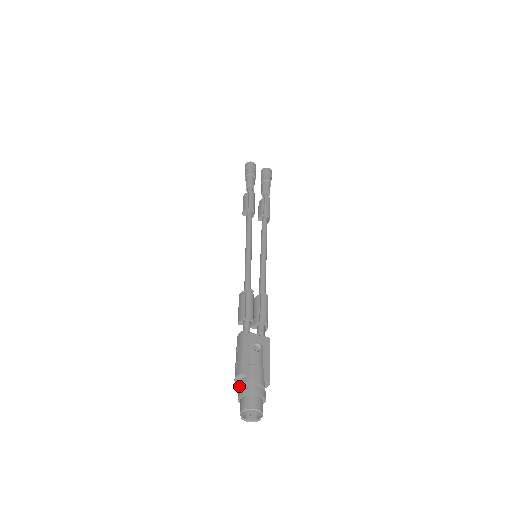
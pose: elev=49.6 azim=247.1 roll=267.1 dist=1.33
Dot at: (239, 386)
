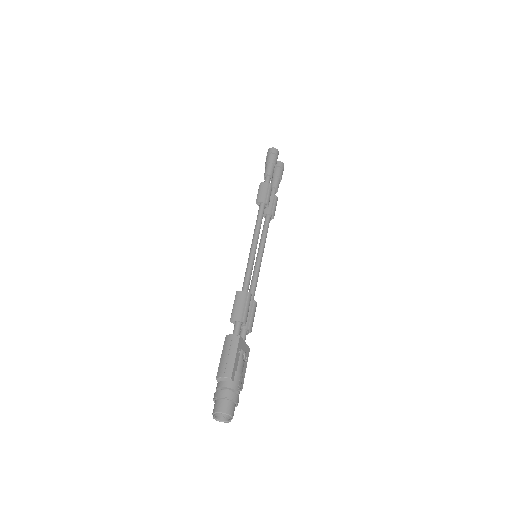
Dot at: (222, 386)
